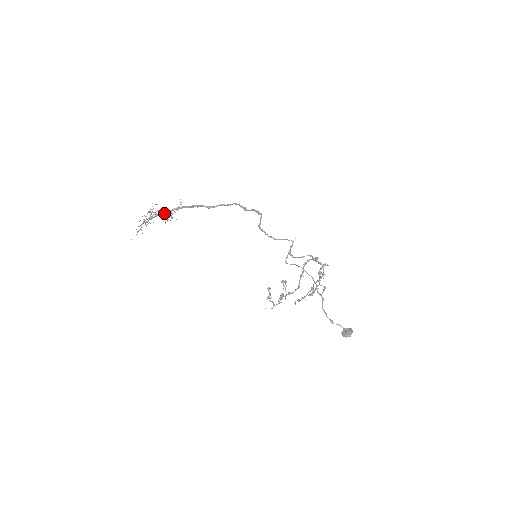
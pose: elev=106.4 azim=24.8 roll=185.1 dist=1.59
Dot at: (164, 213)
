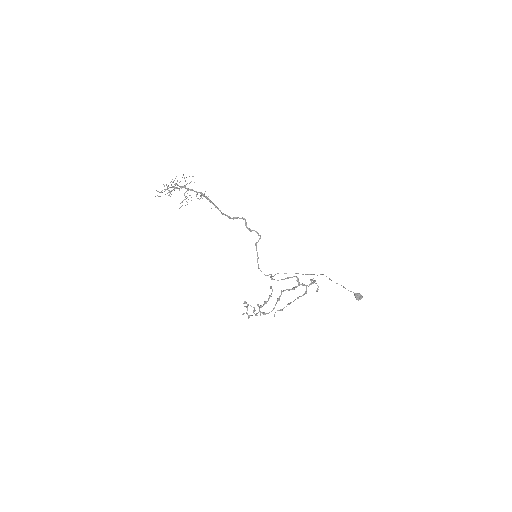
Dot at: (192, 189)
